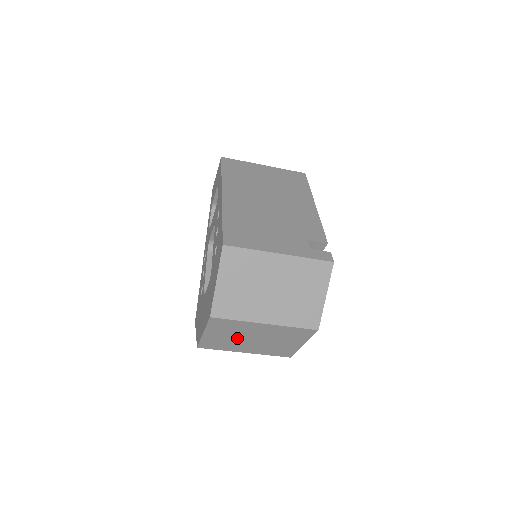
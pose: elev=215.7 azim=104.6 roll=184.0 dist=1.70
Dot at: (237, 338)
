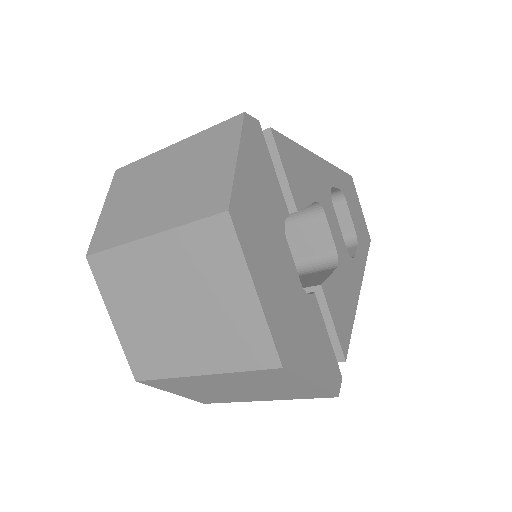
Dot at: (155, 316)
